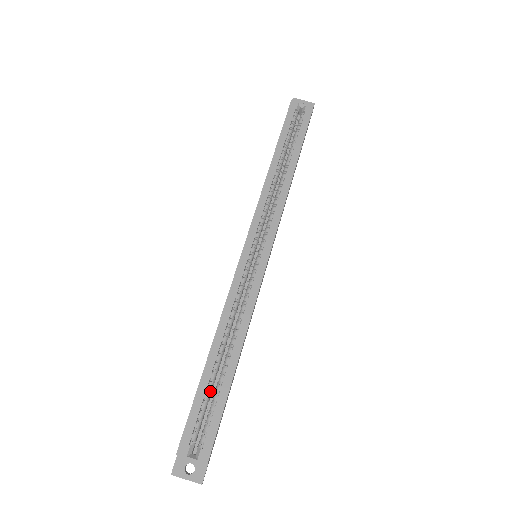
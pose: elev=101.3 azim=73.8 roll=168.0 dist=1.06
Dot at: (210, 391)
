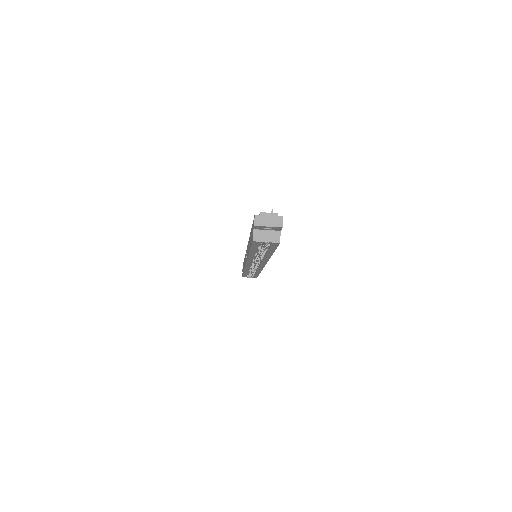
Dot at: occluded
